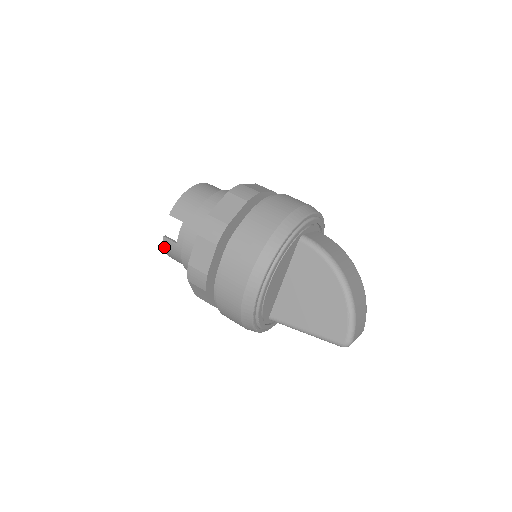
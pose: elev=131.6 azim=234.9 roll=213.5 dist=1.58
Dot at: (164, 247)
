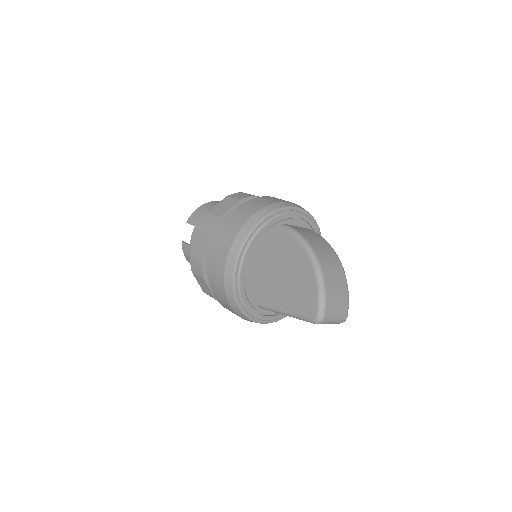
Dot at: (183, 252)
